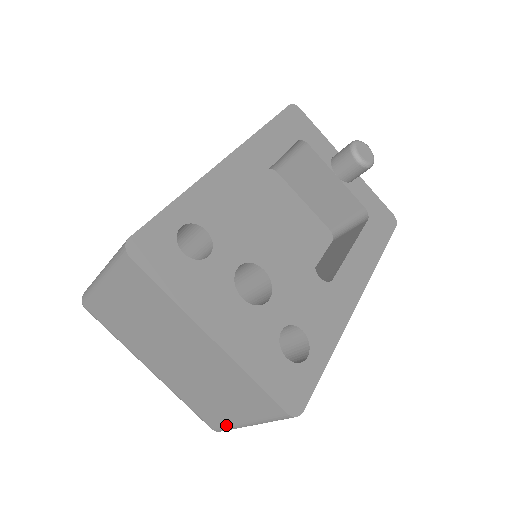
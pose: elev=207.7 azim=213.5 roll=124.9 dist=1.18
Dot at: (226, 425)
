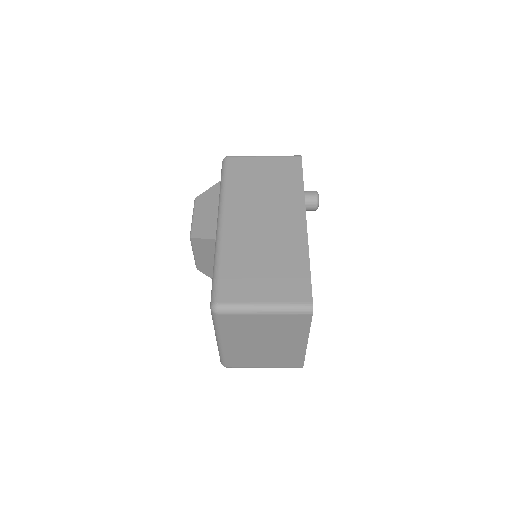
Dot at: (245, 367)
